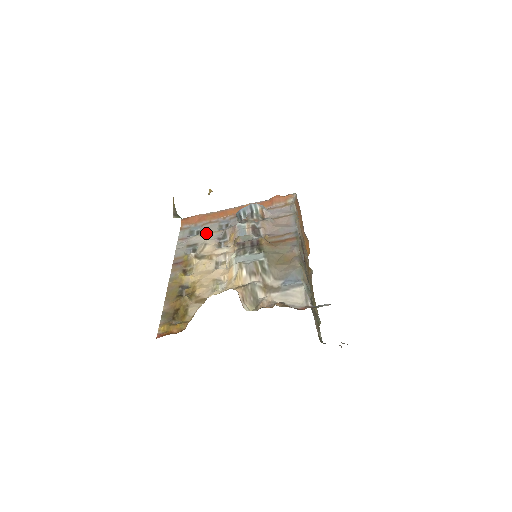
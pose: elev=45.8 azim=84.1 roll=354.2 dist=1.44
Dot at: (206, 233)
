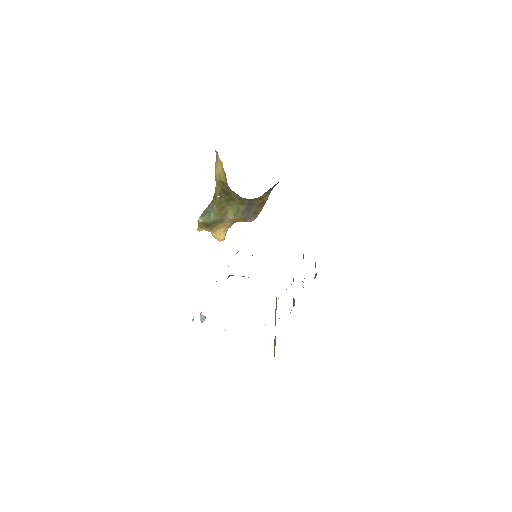
Dot at: occluded
